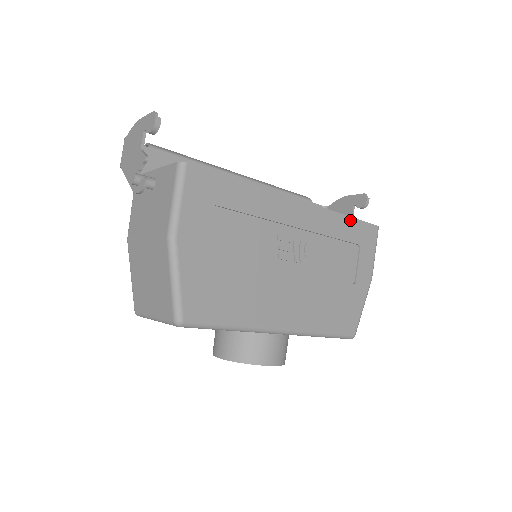
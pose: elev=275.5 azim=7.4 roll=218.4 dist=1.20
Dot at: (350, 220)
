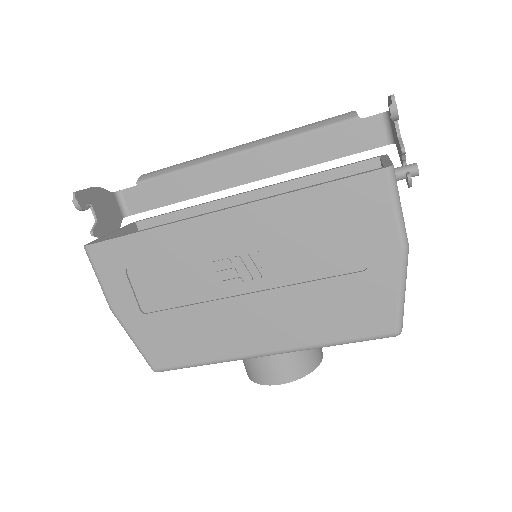
Dot at: (318, 190)
